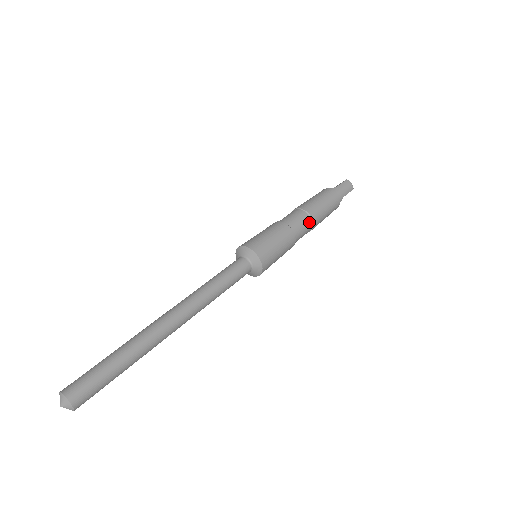
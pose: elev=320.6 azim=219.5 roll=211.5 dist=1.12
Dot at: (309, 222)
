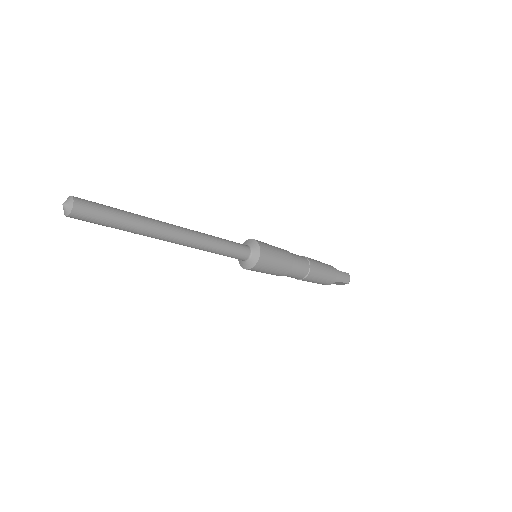
Dot at: (306, 270)
